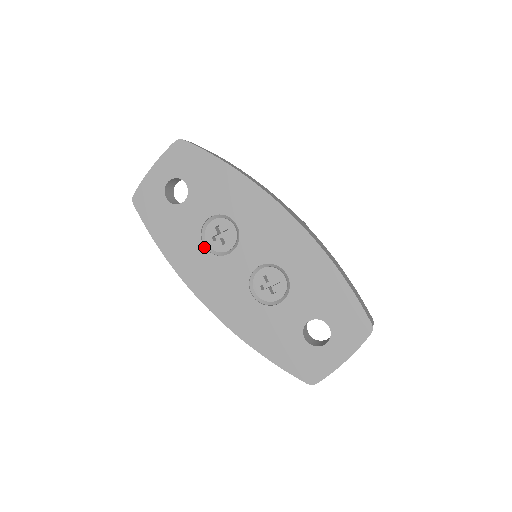
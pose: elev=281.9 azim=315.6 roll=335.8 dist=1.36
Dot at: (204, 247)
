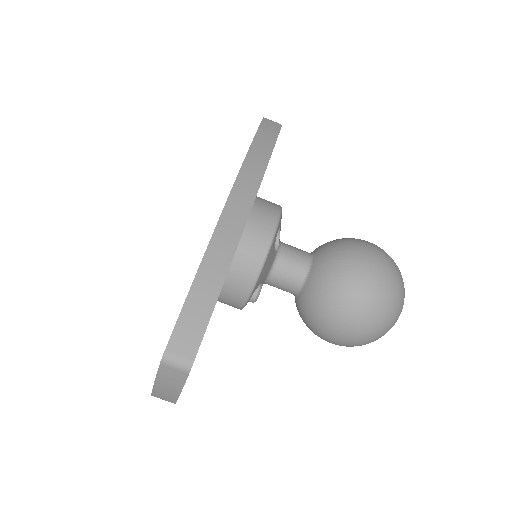
Dot at: occluded
